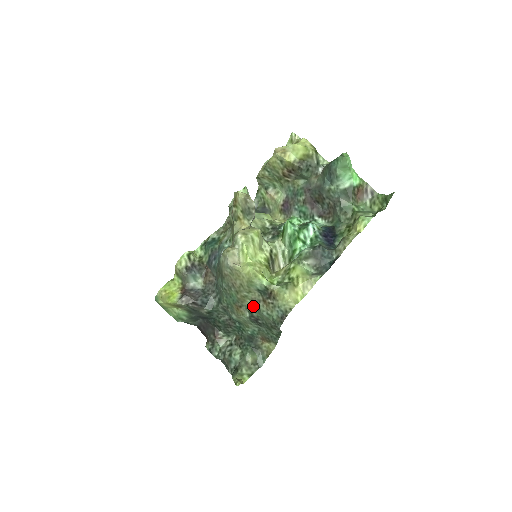
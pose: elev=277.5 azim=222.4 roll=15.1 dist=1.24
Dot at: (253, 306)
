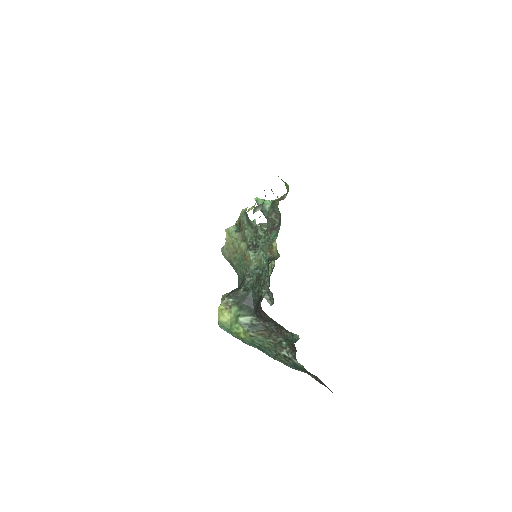
Dot at: (245, 243)
